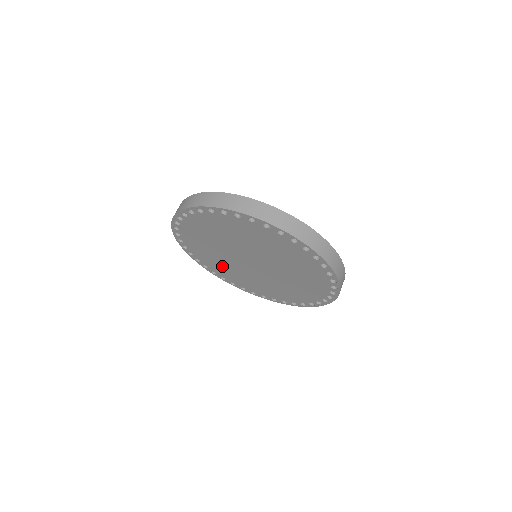
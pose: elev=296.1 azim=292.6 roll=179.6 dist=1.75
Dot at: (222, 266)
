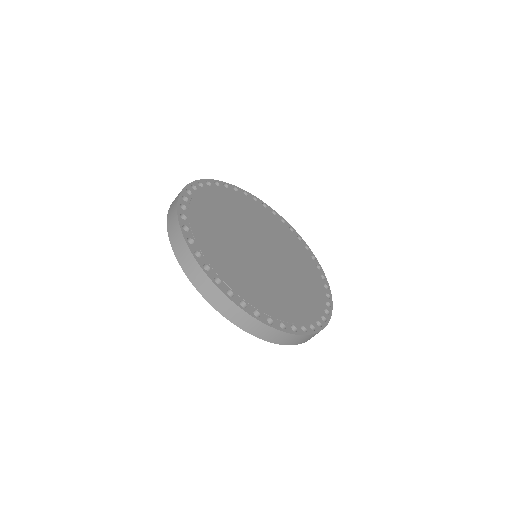
Dot at: occluded
